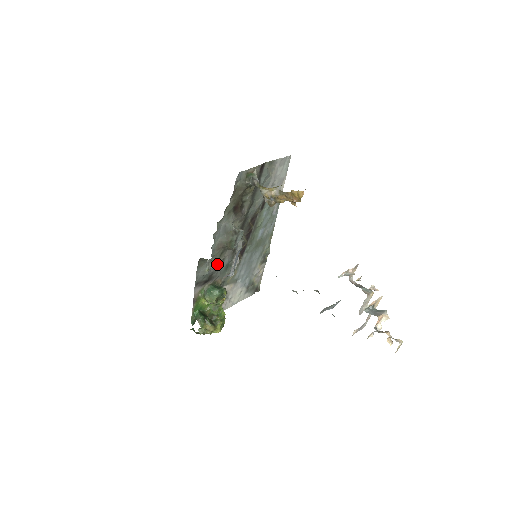
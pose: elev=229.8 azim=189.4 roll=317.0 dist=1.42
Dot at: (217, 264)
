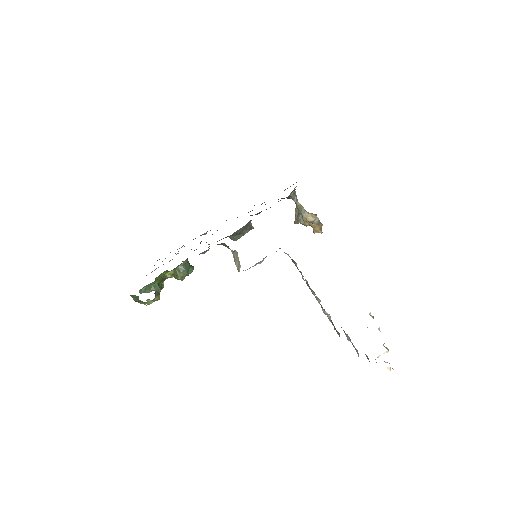
Dot at: occluded
